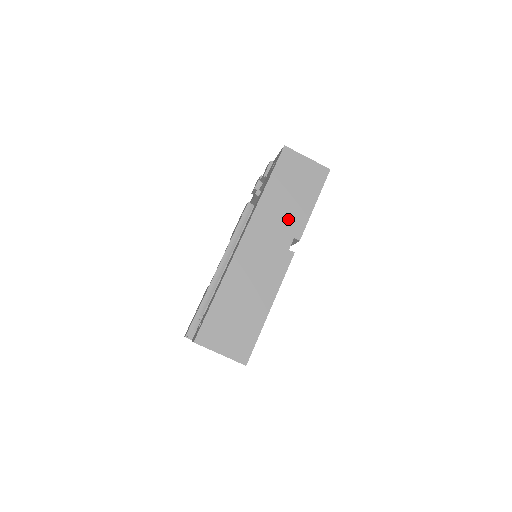
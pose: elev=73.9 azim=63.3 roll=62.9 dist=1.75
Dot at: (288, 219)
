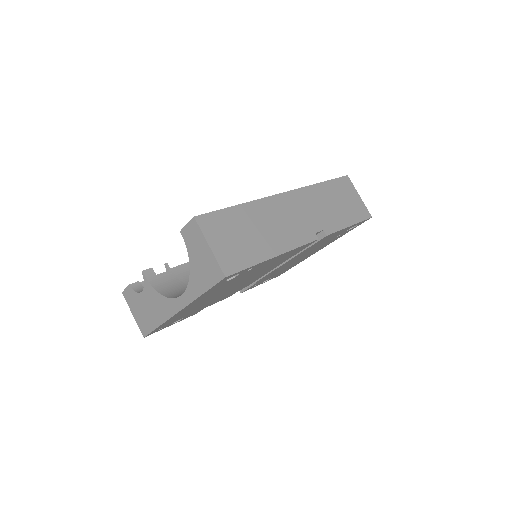
Dot at: (326, 215)
